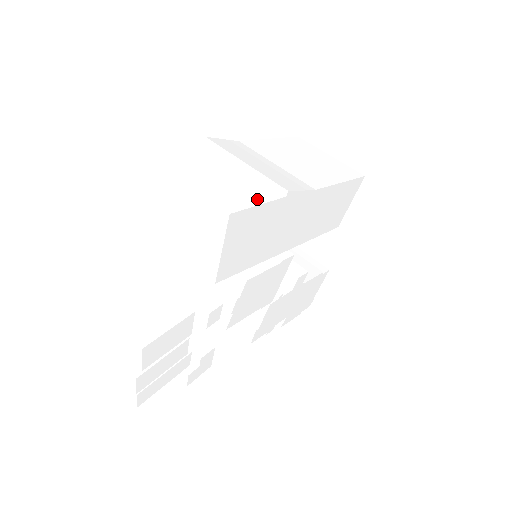
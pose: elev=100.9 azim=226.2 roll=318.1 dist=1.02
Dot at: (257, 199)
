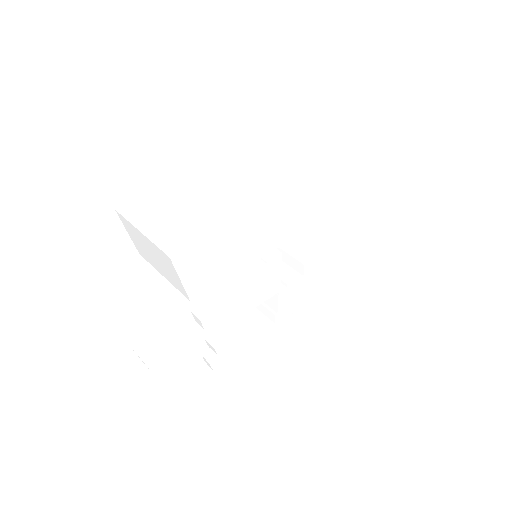
Dot at: (202, 234)
